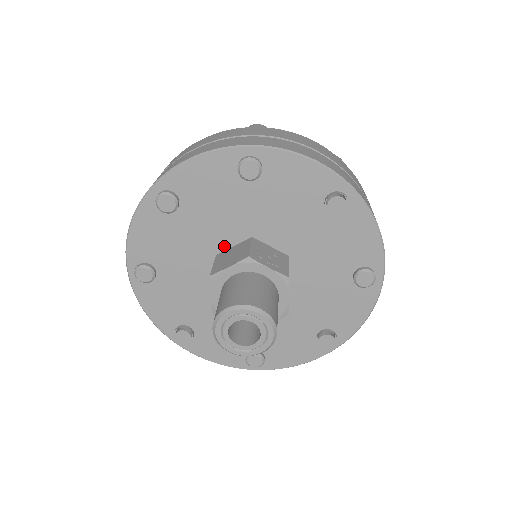
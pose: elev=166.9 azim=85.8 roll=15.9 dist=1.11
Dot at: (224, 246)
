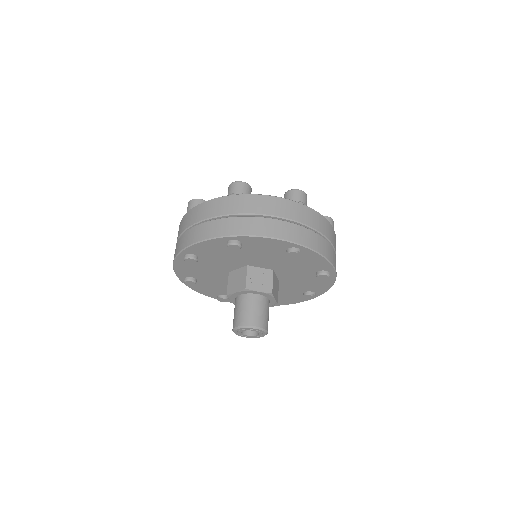
Dot at: (232, 269)
